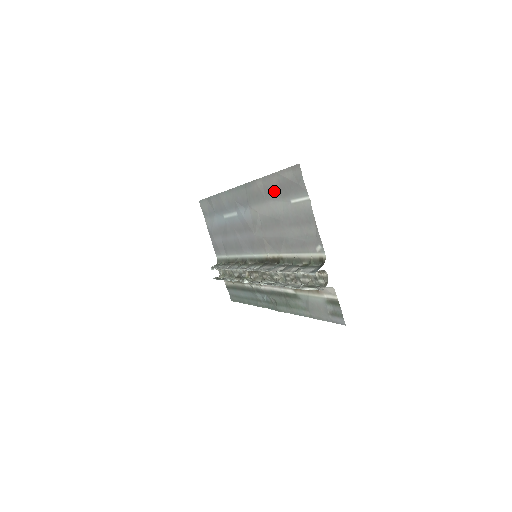
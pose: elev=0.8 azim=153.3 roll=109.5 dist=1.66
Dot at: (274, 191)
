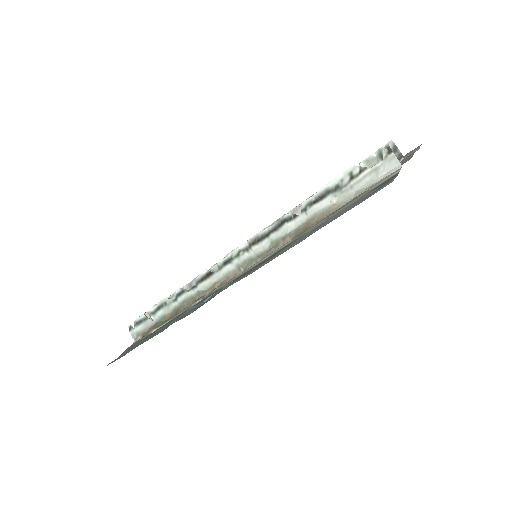
Dot at: occluded
